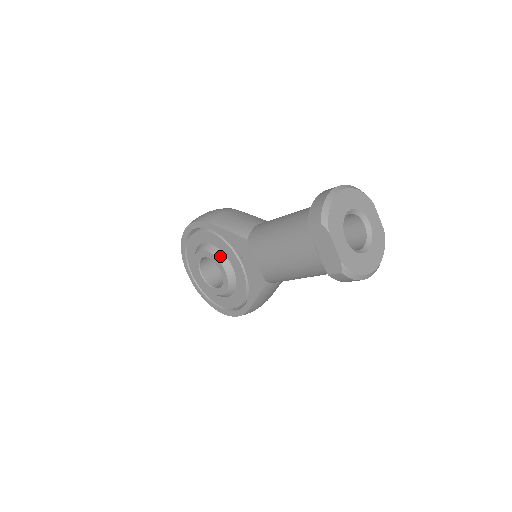
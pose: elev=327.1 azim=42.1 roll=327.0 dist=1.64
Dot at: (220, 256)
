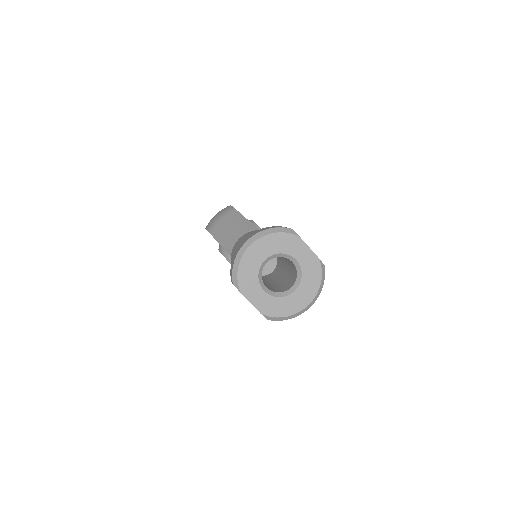
Dot at: (229, 259)
